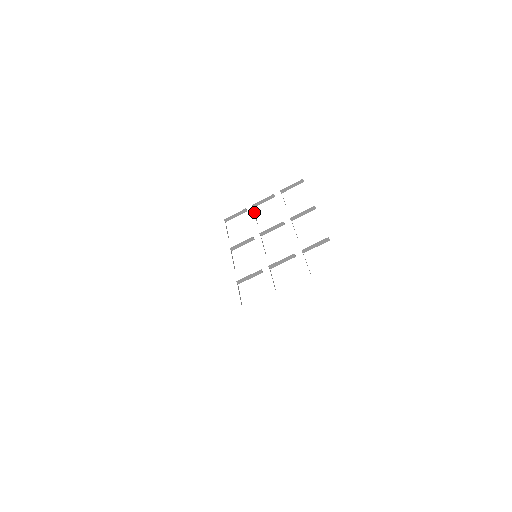
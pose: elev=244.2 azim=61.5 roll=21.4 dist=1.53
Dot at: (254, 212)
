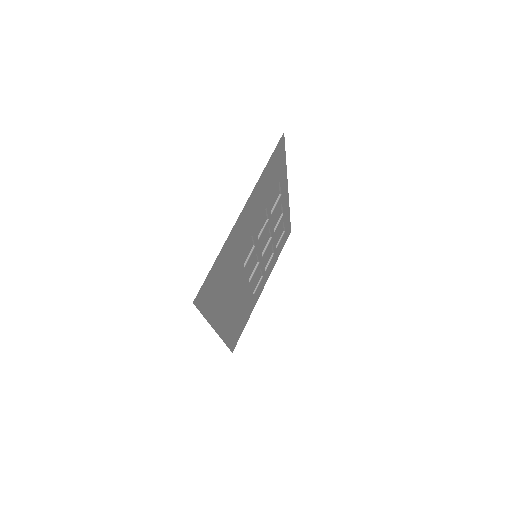
Dot at: (264, 268)
